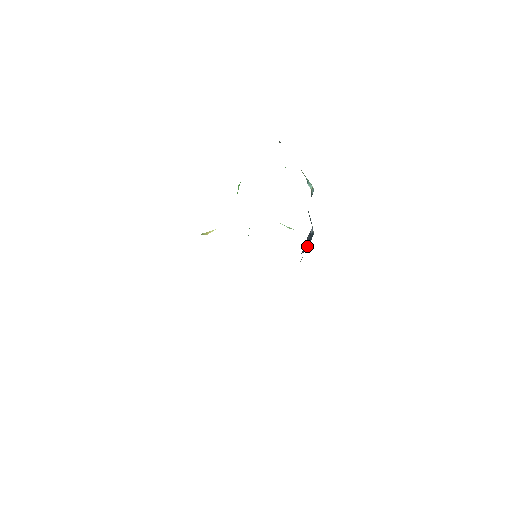
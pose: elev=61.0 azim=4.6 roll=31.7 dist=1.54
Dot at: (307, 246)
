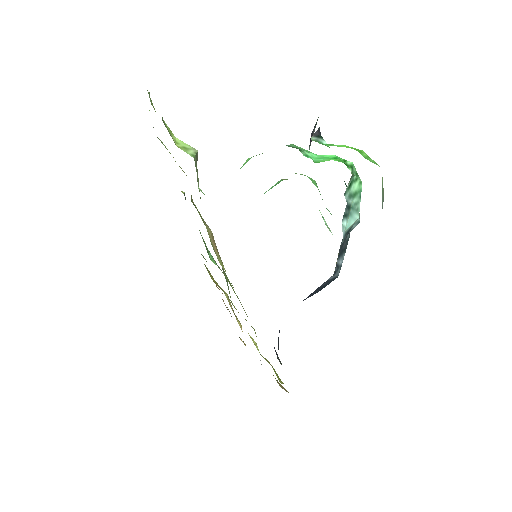
Dot at: (320, 289)
